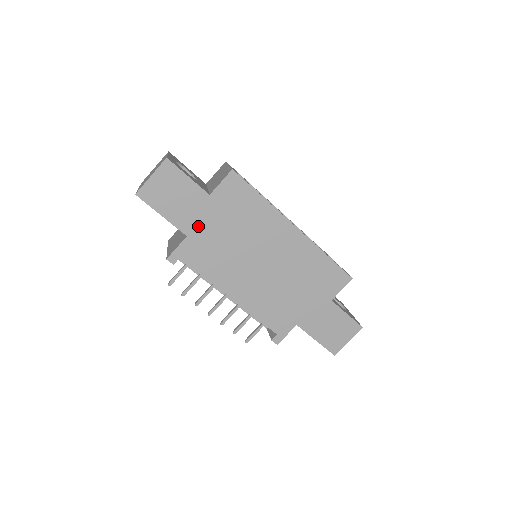
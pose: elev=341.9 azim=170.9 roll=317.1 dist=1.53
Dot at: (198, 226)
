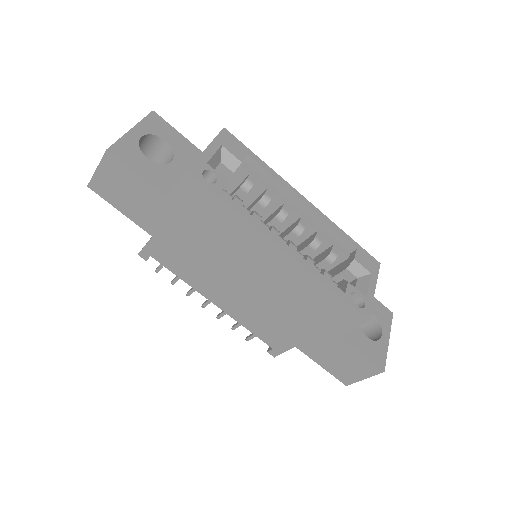
Dot at: (162, 228)
